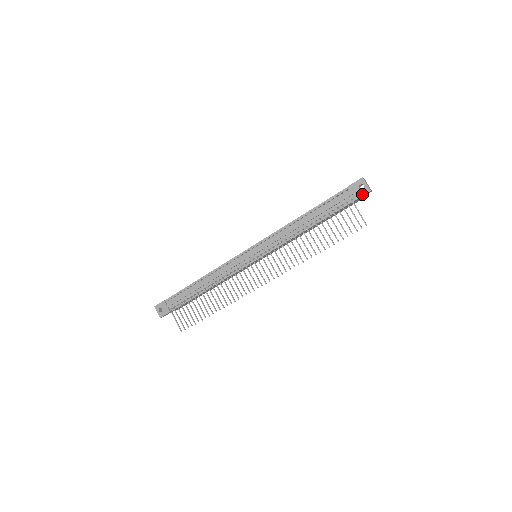
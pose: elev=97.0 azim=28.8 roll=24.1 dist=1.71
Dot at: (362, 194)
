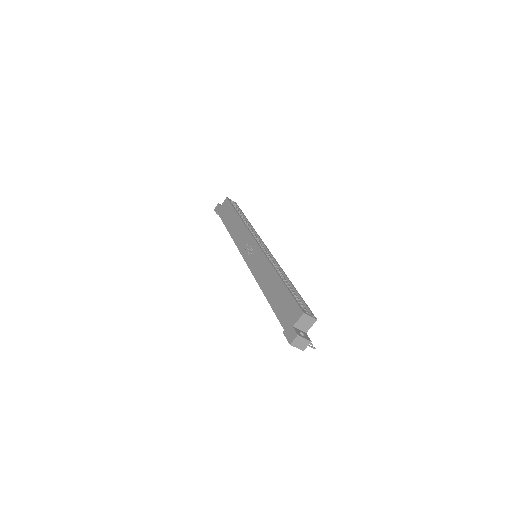
Dot at: occluded
